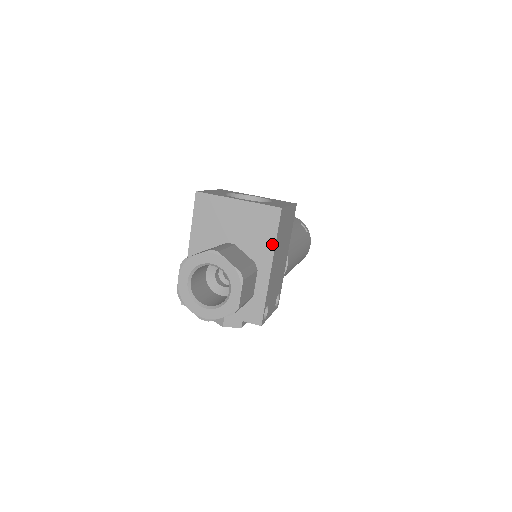
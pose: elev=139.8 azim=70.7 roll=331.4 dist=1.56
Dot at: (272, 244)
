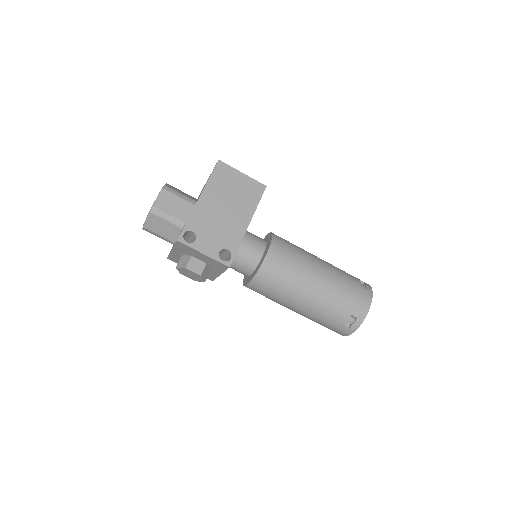
Dot at: (206, 183)
